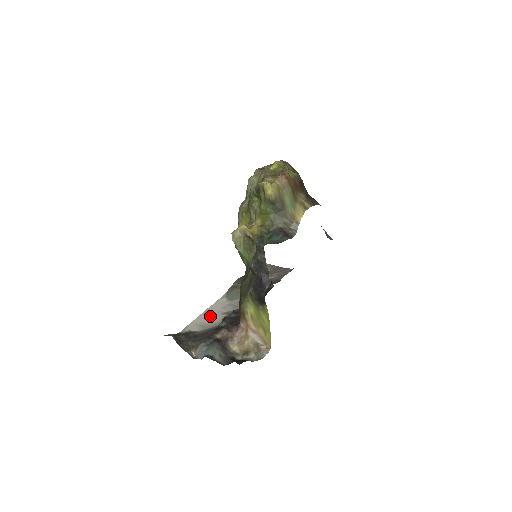
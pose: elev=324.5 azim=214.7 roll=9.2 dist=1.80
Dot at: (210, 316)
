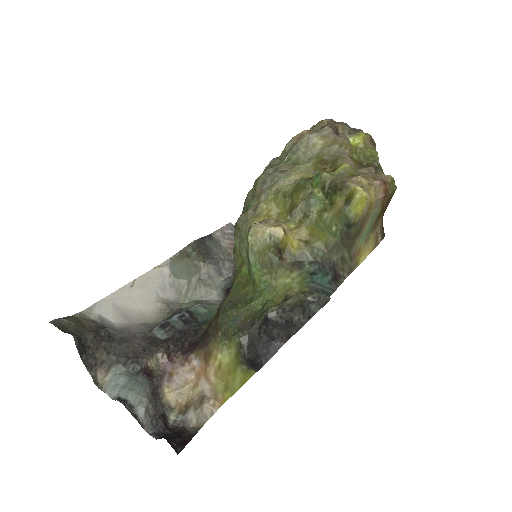
Dot at: (139, 297)
